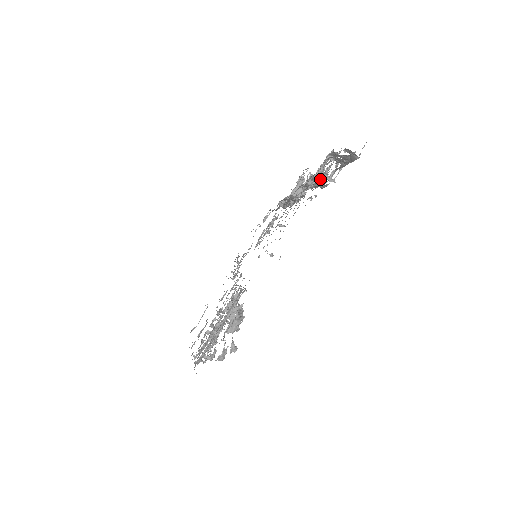
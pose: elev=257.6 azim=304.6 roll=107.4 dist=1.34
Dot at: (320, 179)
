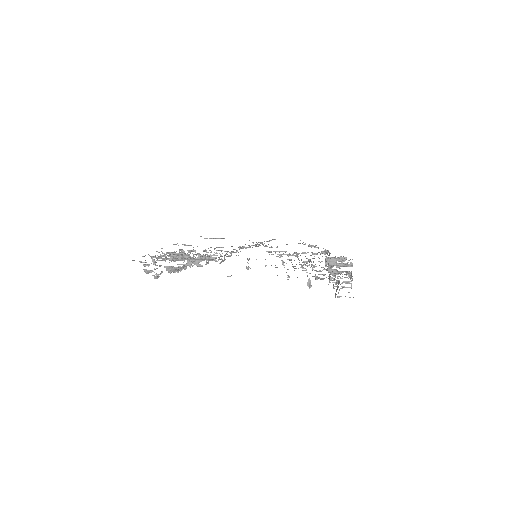
Dot at: (329, 275)
